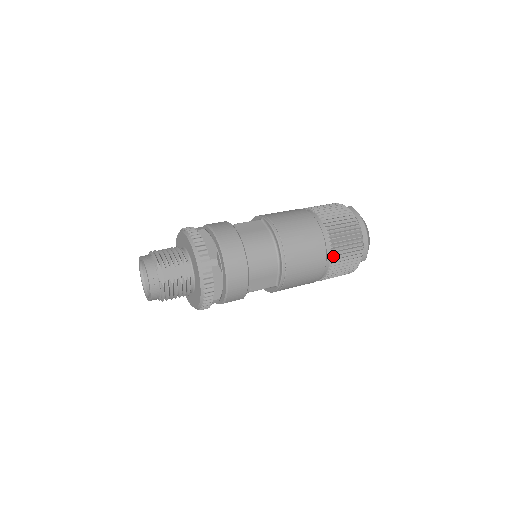
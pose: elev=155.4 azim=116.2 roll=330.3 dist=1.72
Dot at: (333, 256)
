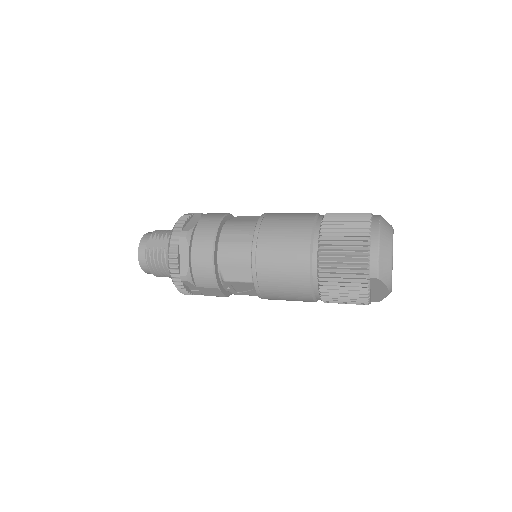
Dot at: (322, 258)
